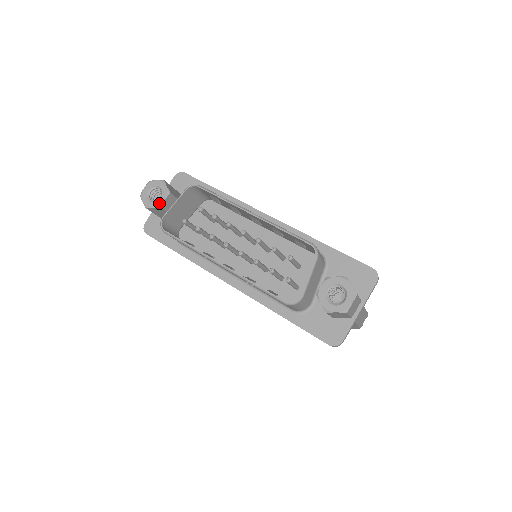
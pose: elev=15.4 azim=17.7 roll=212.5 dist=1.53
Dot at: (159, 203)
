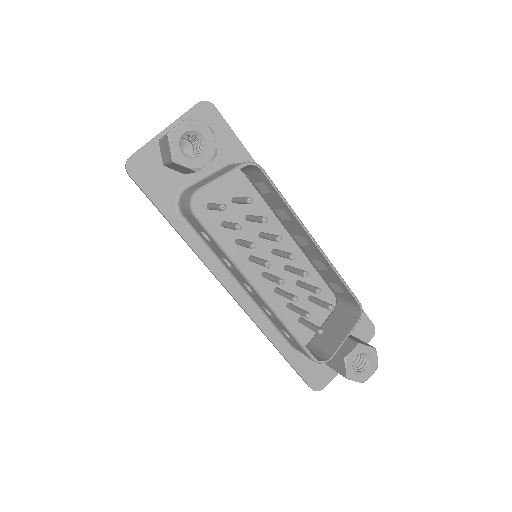
Dot at: (197, 165)
